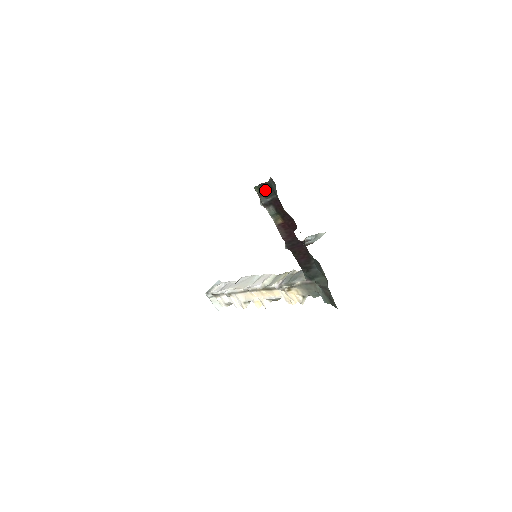
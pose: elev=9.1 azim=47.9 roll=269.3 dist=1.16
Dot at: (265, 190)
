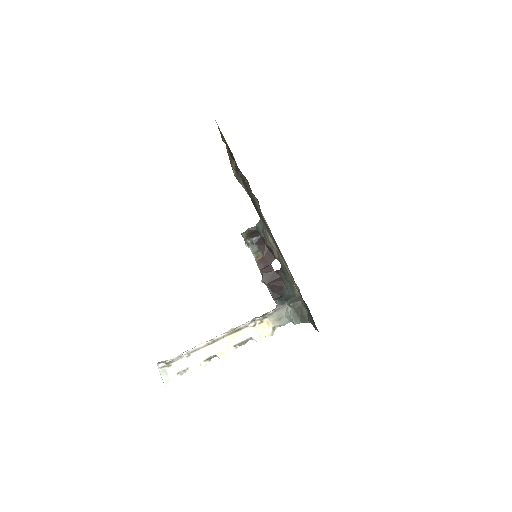
Dot at: (252, 232)
